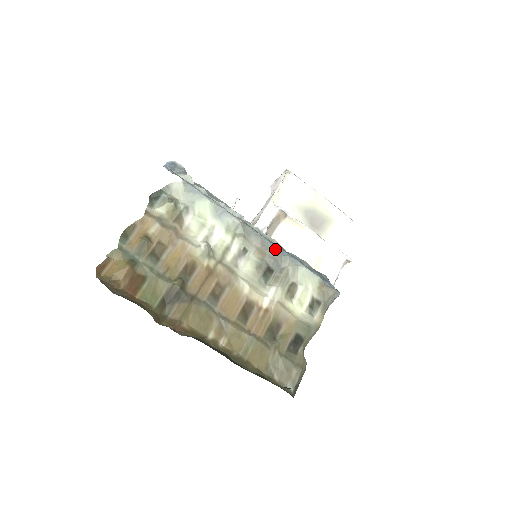
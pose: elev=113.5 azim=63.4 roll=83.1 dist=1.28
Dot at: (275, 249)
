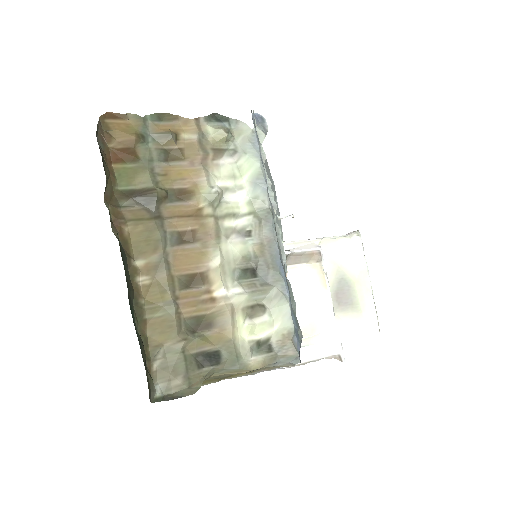
Dot at: (277, 260)
